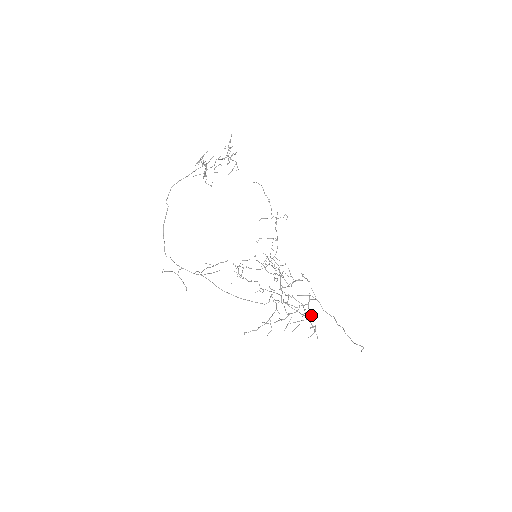
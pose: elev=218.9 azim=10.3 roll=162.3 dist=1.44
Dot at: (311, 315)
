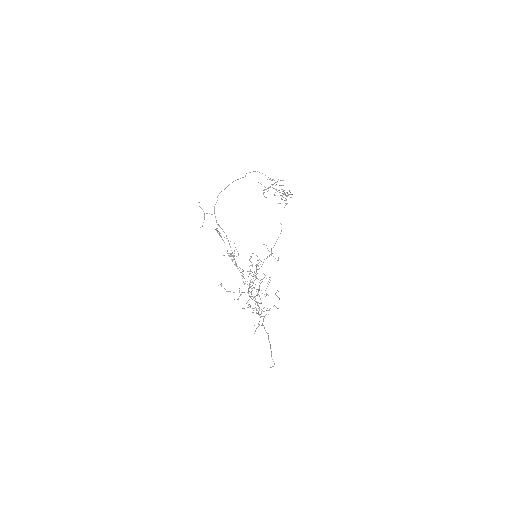
Dot at: occluded
